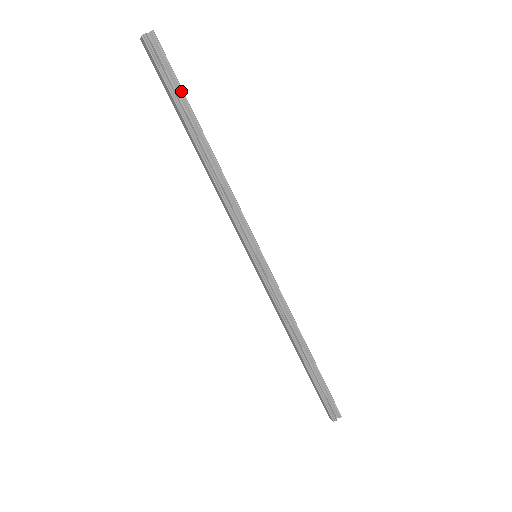
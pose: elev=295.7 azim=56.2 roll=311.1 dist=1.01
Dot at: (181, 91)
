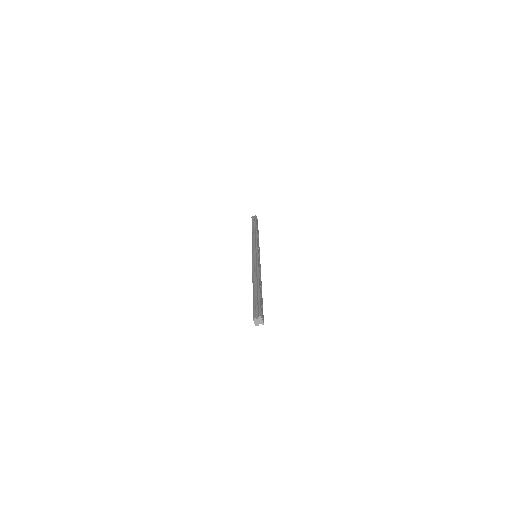
Dot at: (262, 305)
